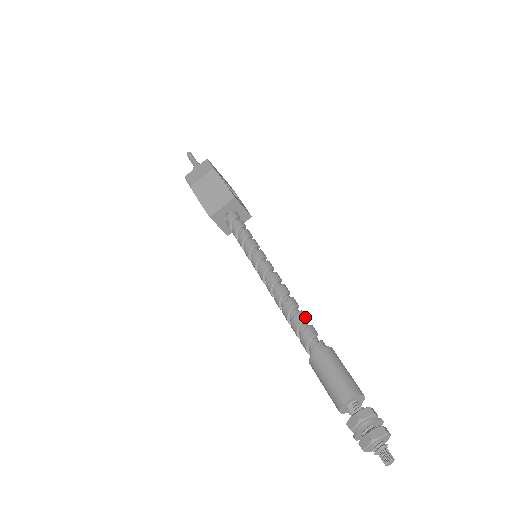
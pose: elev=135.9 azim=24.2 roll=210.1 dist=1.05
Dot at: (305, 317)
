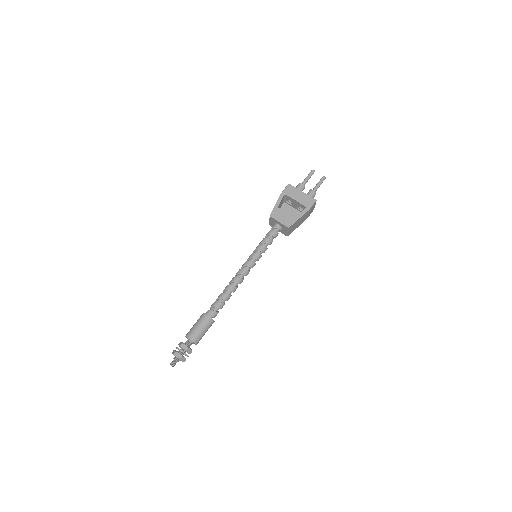
Dot at: (220, 297)
